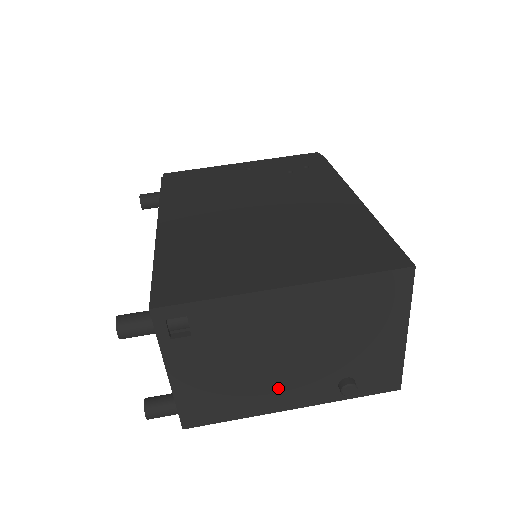
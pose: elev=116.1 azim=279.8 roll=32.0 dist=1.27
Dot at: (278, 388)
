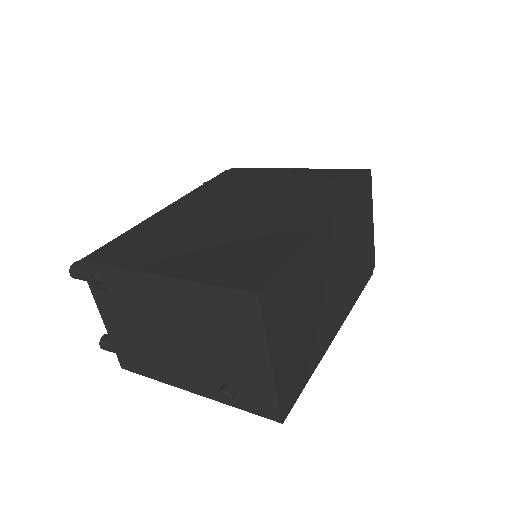
Dot at: (176, 366)
